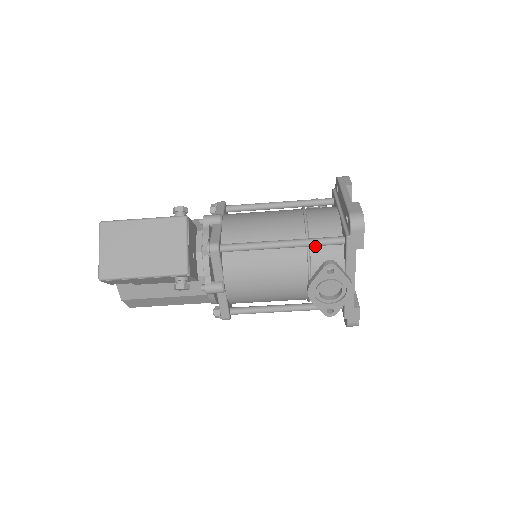
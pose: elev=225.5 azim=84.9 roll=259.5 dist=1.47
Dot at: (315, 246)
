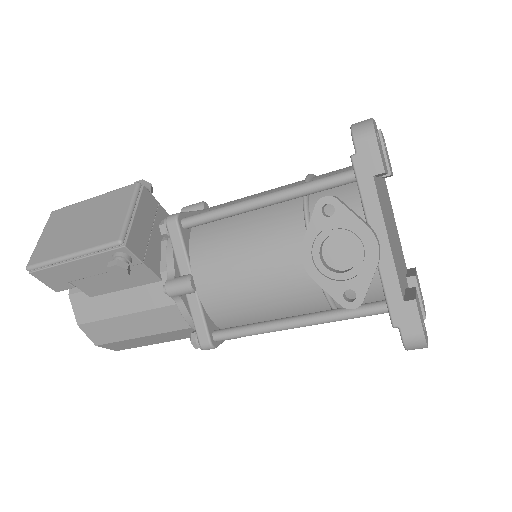
Dot at: (316, 199)
